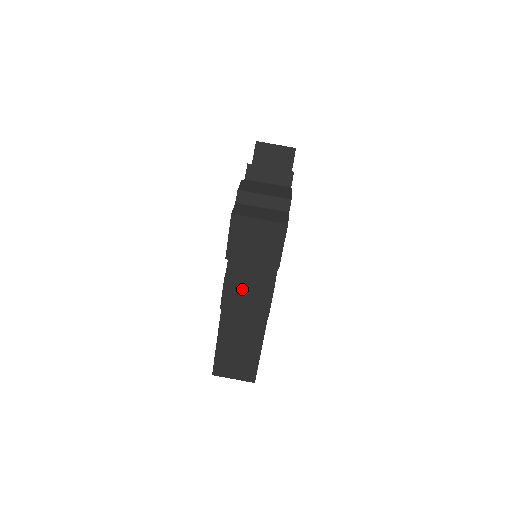
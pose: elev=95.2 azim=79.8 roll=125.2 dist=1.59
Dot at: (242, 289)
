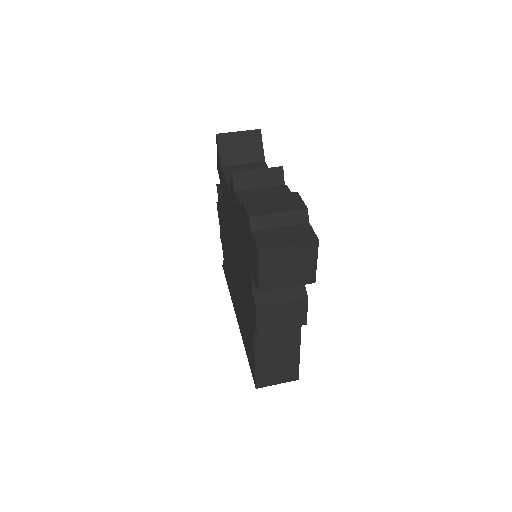
Dot at: (276, 309)
